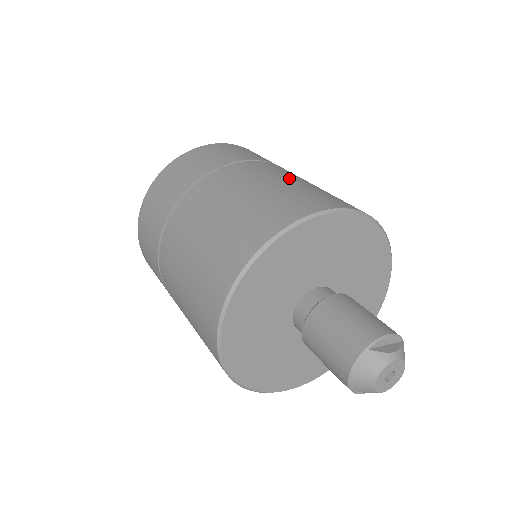
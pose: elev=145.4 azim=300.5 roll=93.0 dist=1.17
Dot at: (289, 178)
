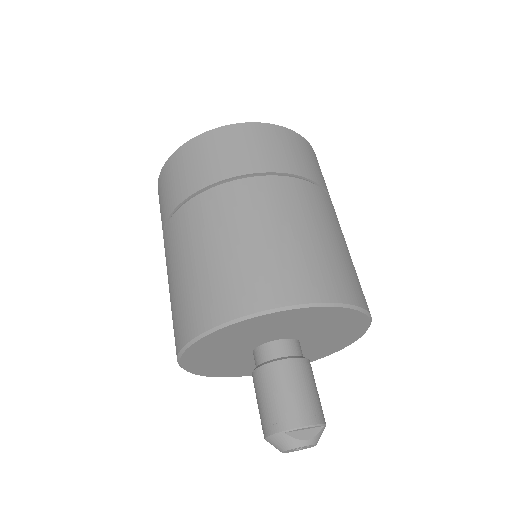
Dot at: (294, 225)
